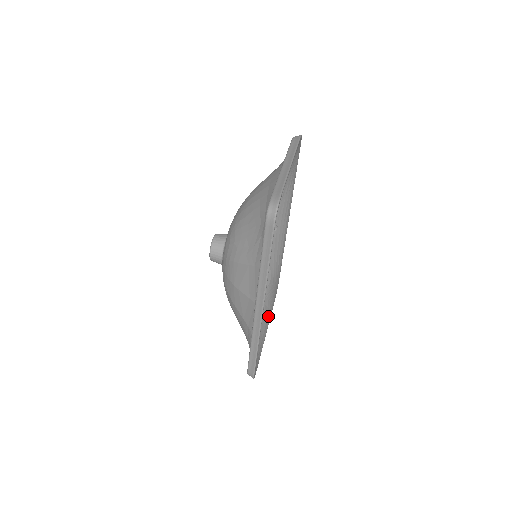
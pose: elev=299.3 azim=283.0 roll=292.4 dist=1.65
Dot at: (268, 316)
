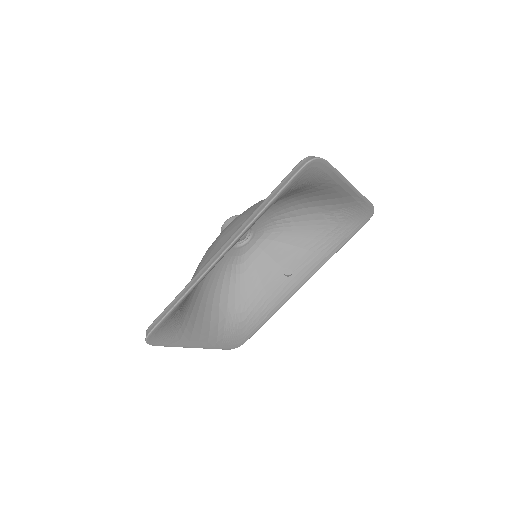
Dot at: (210, 342)
